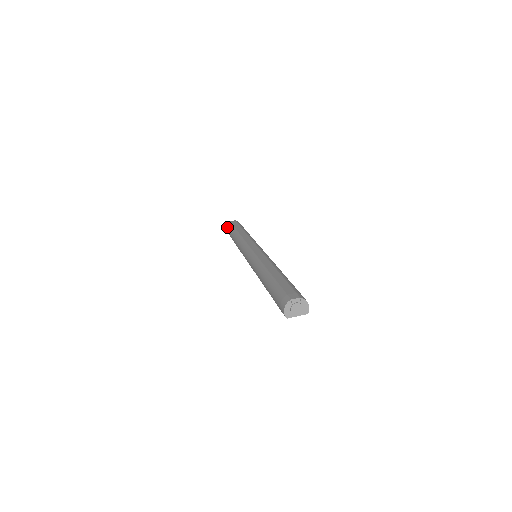
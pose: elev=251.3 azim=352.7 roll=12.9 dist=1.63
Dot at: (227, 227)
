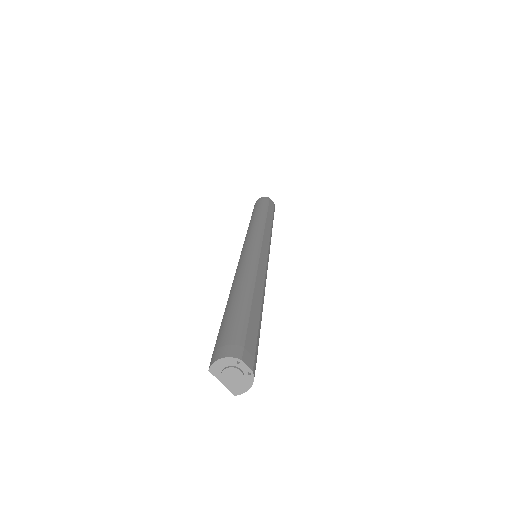
Dot at: (262, 198)
